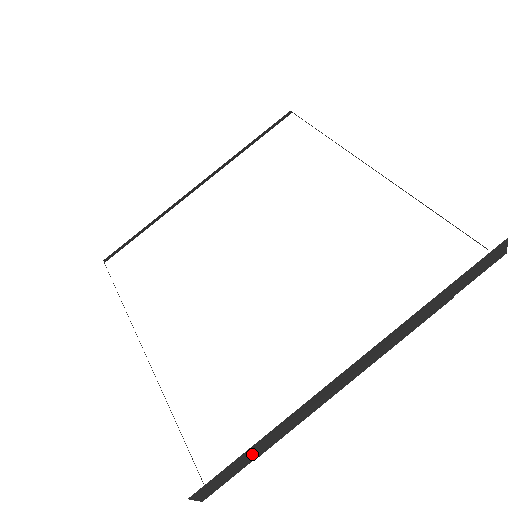
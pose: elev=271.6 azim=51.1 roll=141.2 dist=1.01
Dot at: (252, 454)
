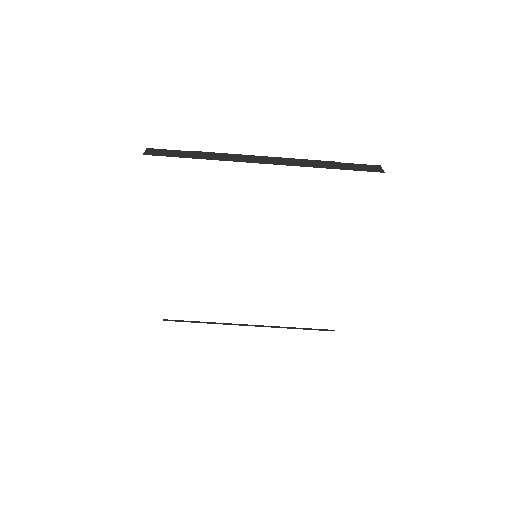
Dot at: occluded
